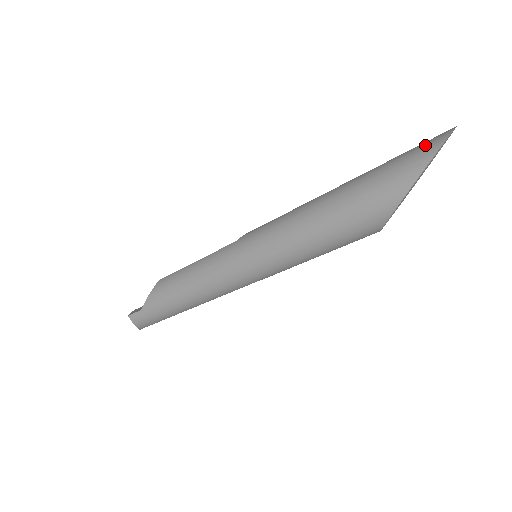
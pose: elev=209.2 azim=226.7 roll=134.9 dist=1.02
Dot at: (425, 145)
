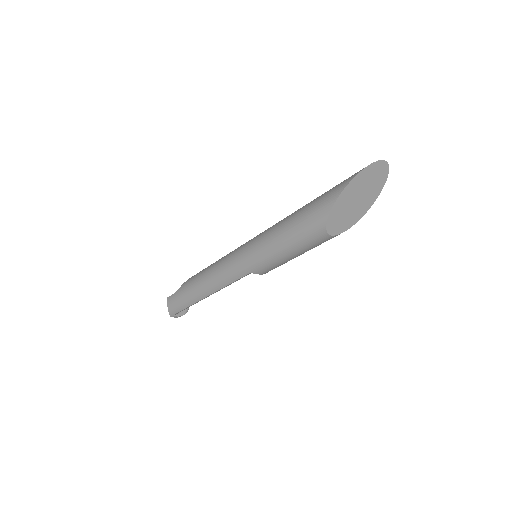
Dot at: occluded
